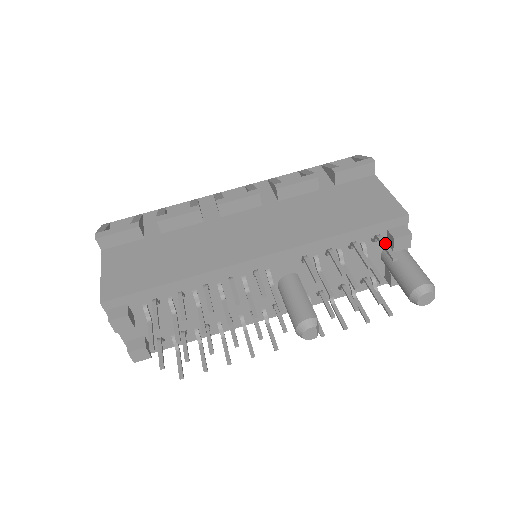
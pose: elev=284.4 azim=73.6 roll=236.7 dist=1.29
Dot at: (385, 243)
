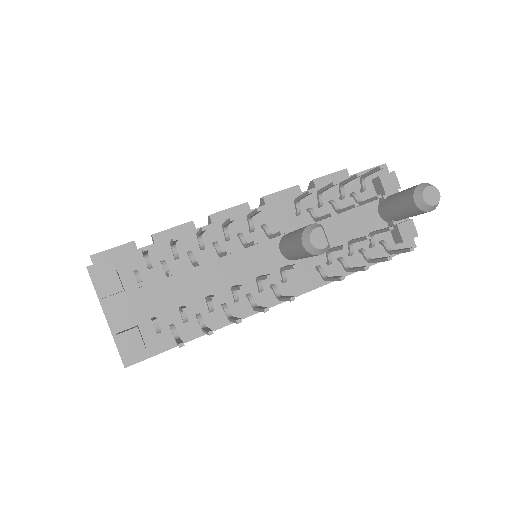
Dot at: (369, 171)
